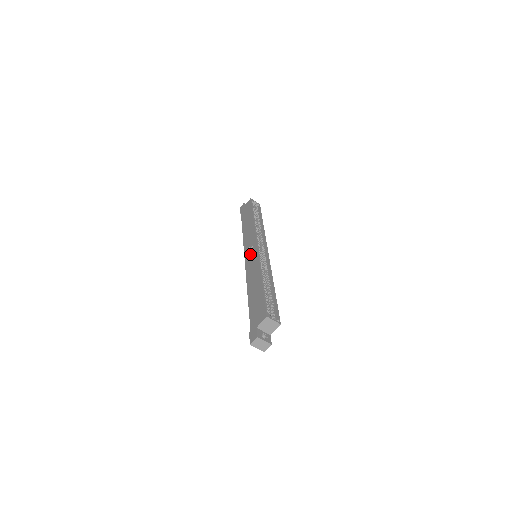
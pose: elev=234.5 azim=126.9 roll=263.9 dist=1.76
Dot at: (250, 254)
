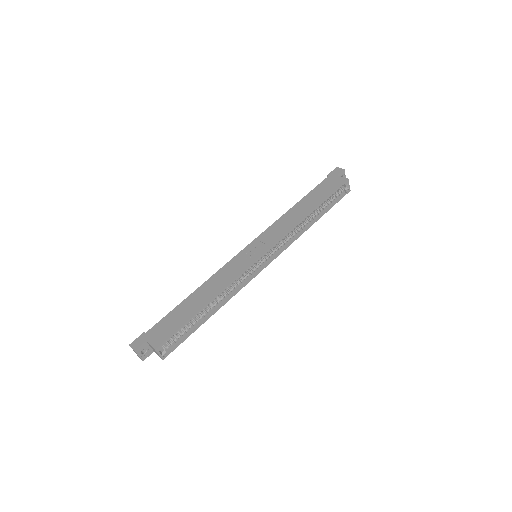
Dot at: (250, 252)
